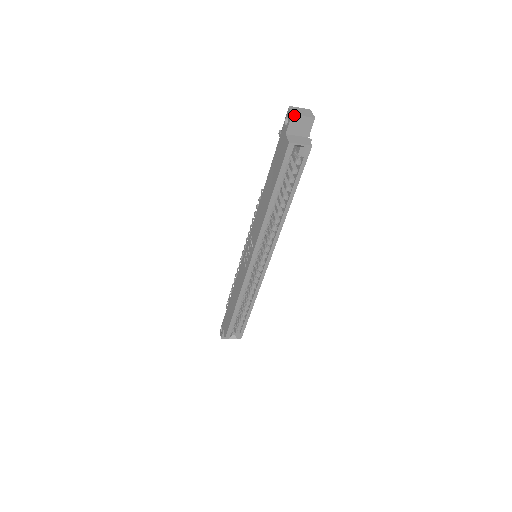
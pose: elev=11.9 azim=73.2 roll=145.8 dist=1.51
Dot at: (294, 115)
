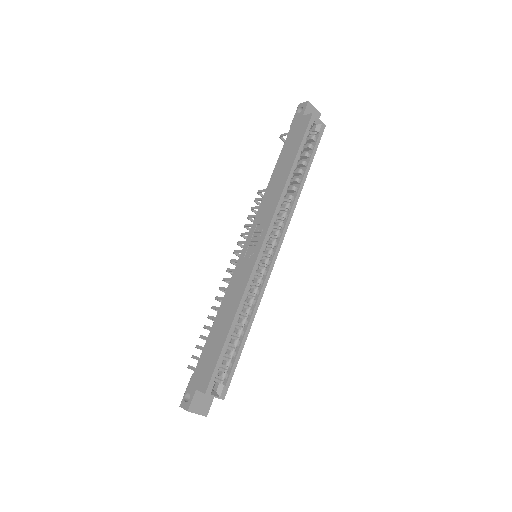
Dot at: (309, 102)
